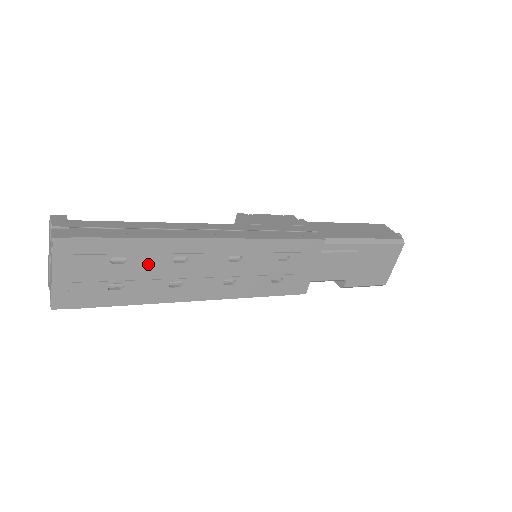
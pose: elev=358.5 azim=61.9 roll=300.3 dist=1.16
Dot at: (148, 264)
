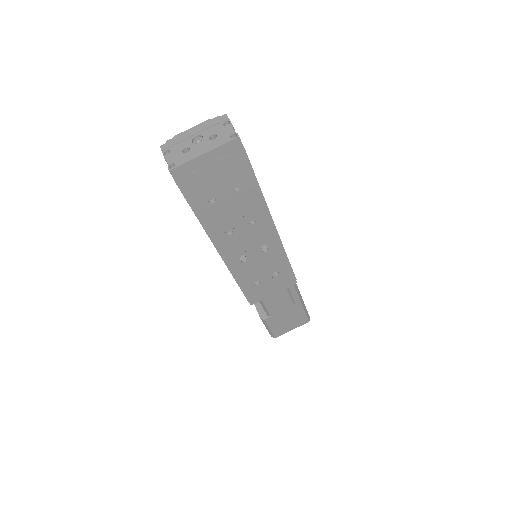
Dot at: (239, 205)
